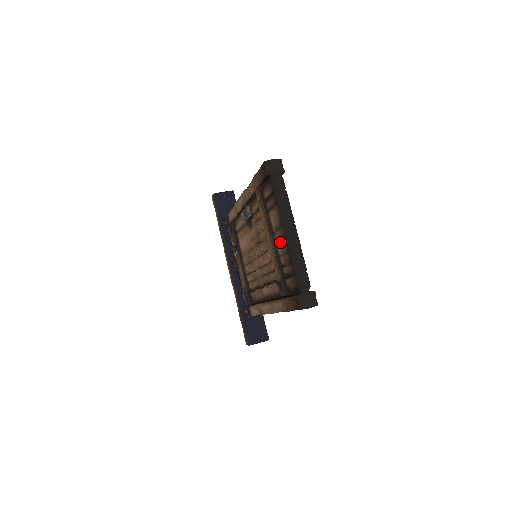
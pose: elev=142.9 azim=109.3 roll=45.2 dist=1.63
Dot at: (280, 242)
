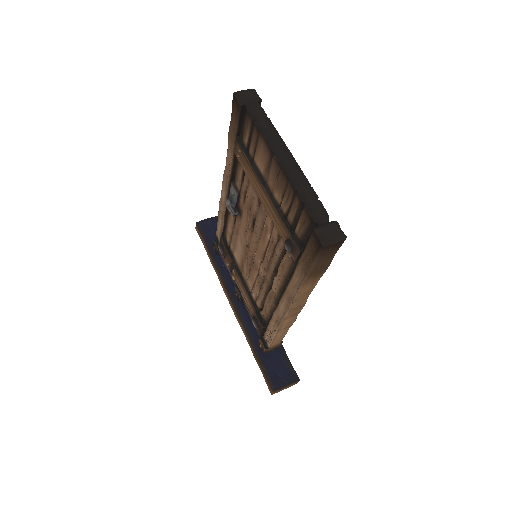
Dot at: (275, 183)
